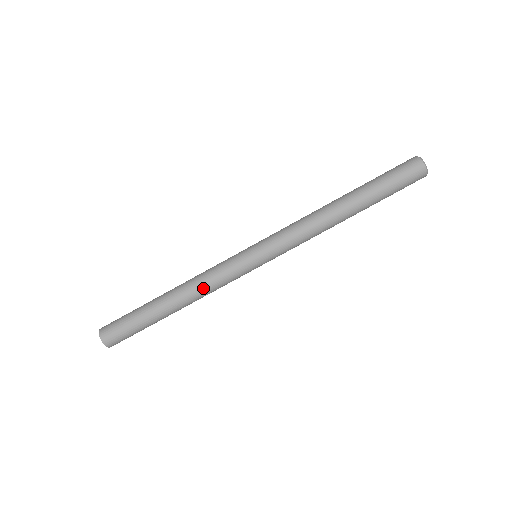
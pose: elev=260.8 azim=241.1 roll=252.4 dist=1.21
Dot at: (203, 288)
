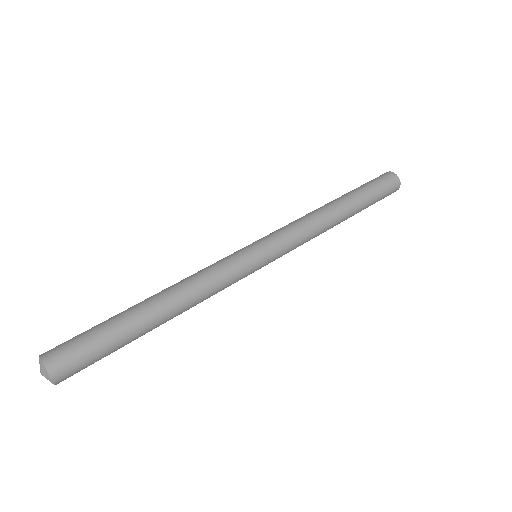
Dot at: (193, 277)
